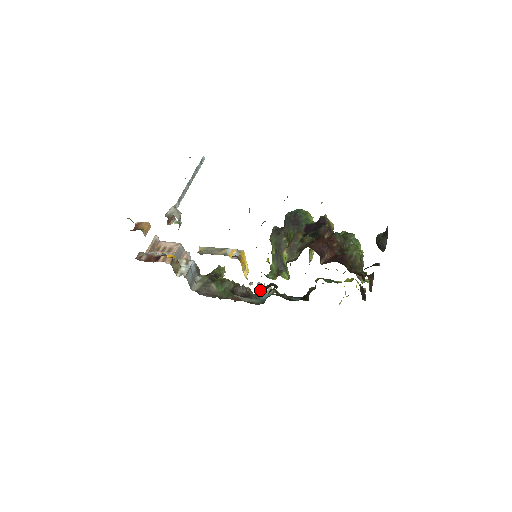
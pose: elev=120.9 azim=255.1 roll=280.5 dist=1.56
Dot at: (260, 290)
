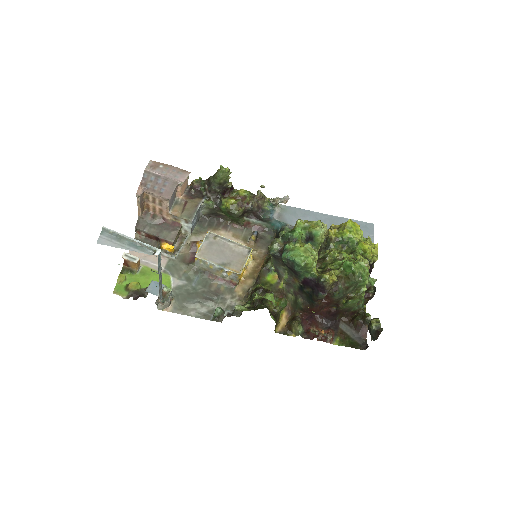
Dot at: (272, 204)
